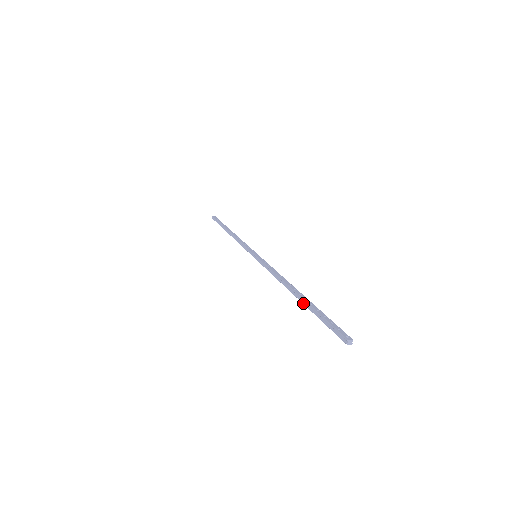
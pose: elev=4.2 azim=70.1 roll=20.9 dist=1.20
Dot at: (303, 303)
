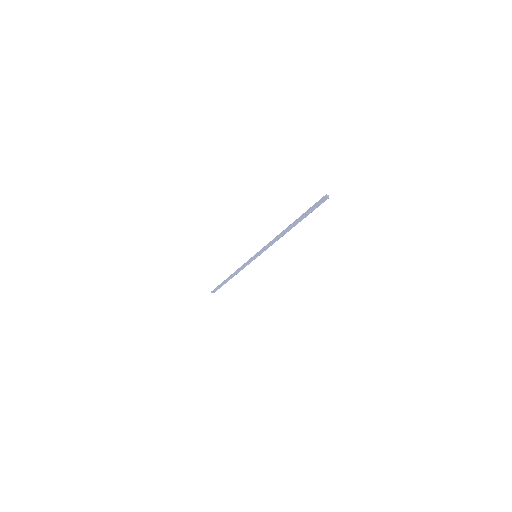
Dot at: (296, 221)
